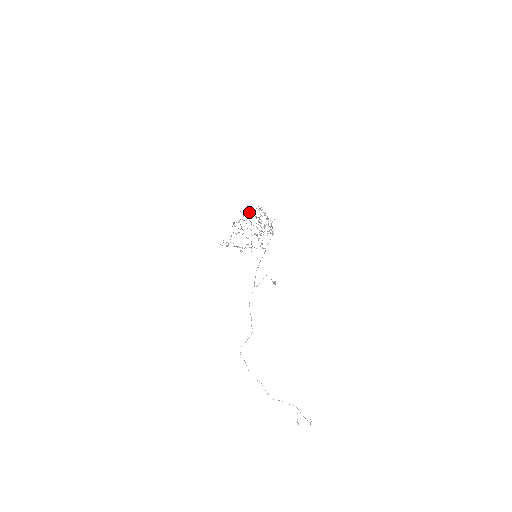
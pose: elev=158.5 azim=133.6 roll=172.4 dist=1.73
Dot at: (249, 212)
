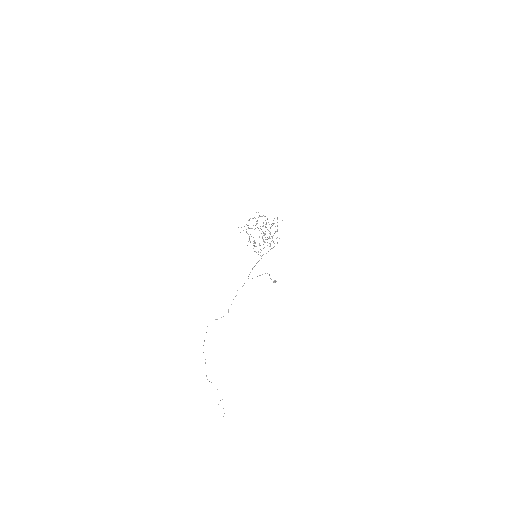
Dot at: occluded
